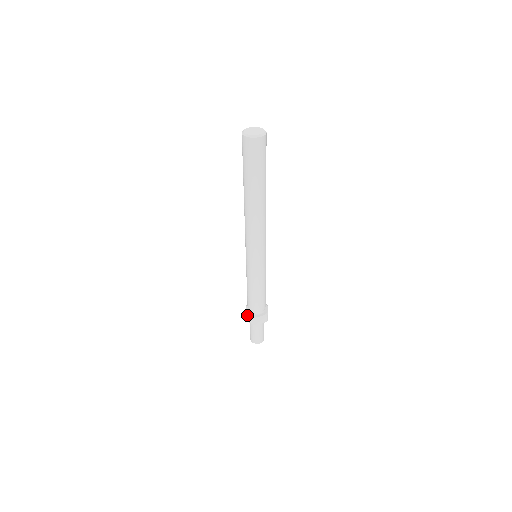
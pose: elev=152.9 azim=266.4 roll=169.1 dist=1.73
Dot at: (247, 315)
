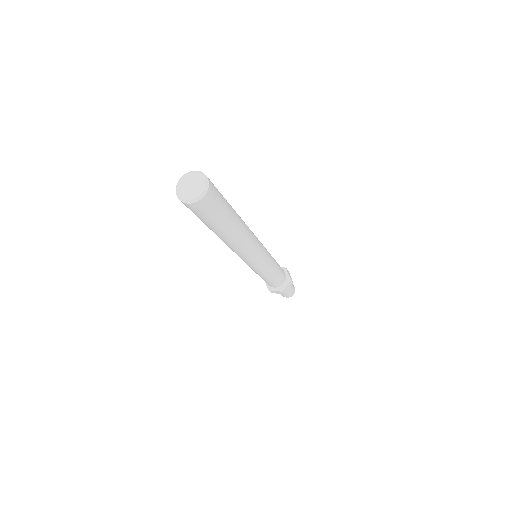
Dot at: occluded
